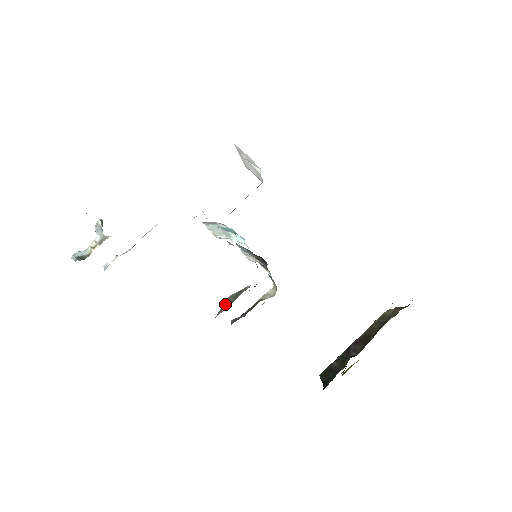
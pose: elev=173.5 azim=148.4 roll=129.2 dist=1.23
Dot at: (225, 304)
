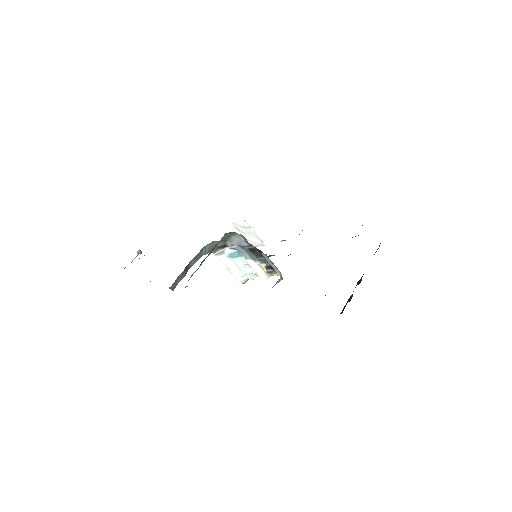
Dot at: occluded
